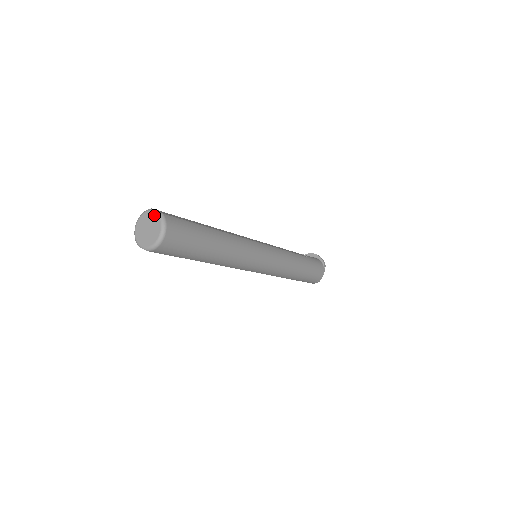
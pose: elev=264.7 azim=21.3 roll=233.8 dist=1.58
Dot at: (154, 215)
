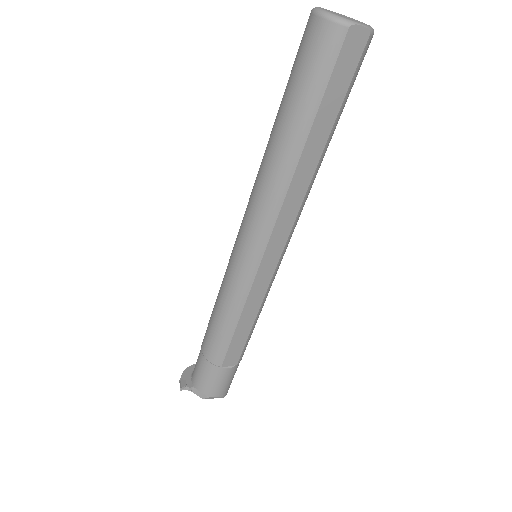
Dot at: occluded
